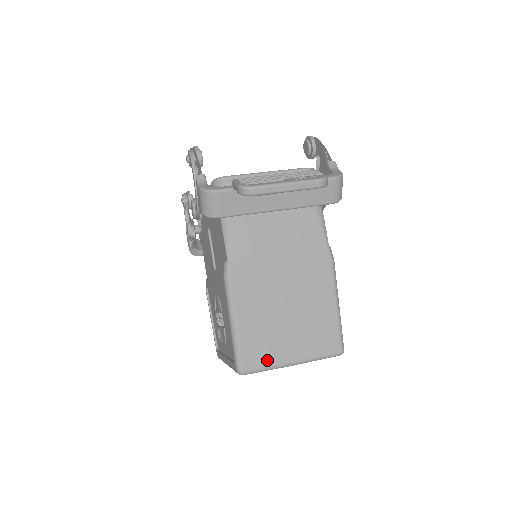
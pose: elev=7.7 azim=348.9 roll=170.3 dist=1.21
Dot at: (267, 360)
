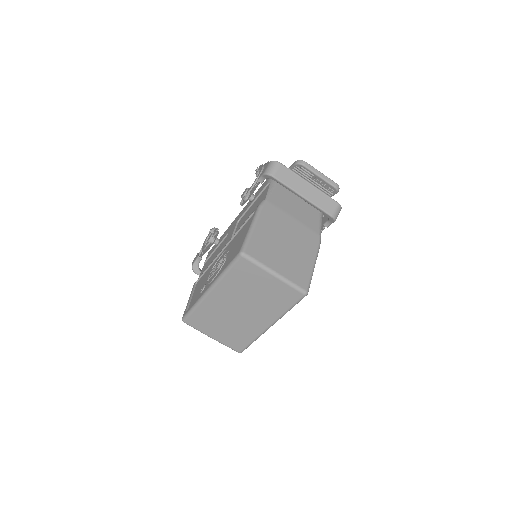
Dot at: (262, 258)
